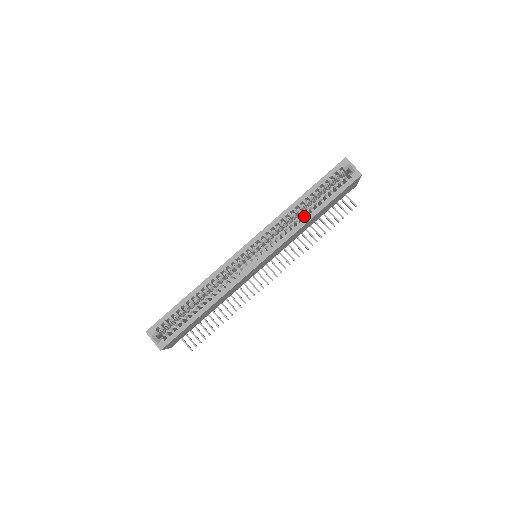
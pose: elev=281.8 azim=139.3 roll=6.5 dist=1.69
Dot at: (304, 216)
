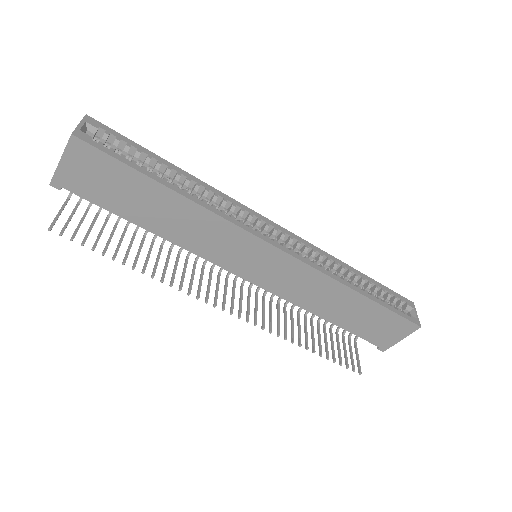
Dot at: occluded
